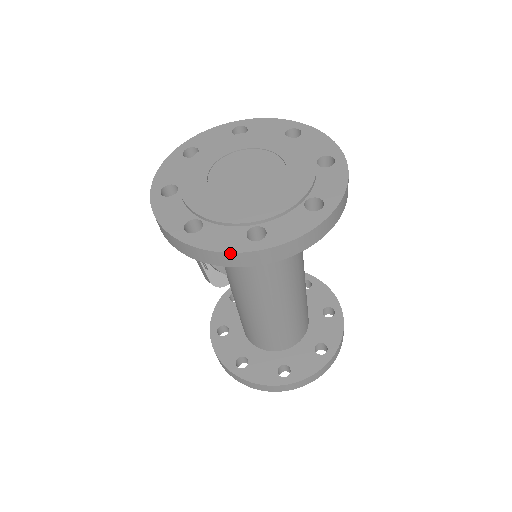
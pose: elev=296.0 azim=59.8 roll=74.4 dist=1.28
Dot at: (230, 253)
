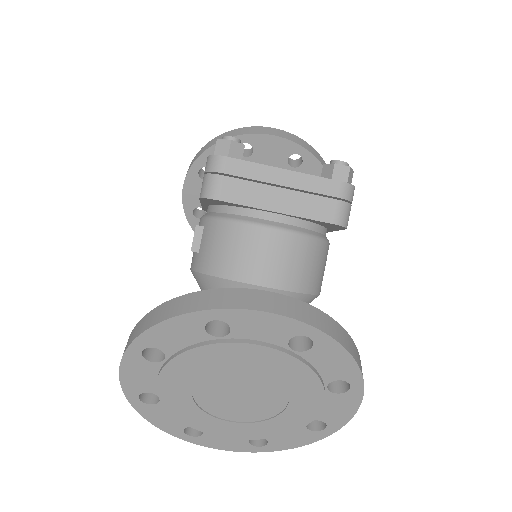
Dot at: (161, 429)
